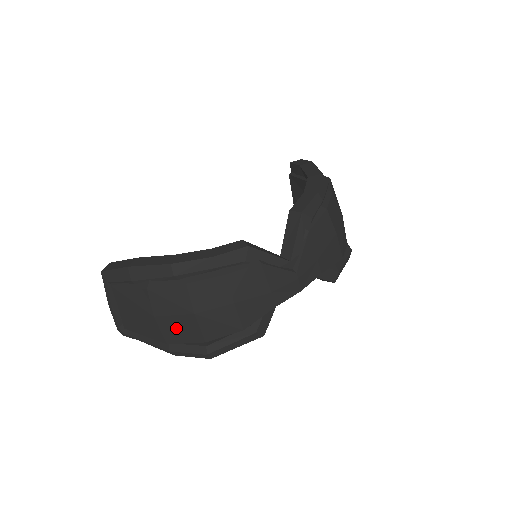
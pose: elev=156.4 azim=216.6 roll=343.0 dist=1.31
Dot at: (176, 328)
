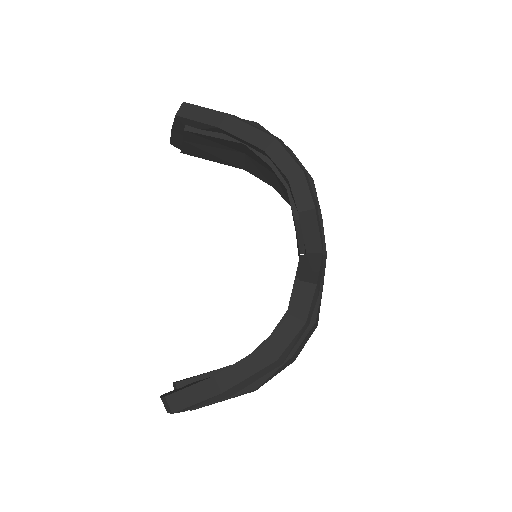
Dot at: occluded
